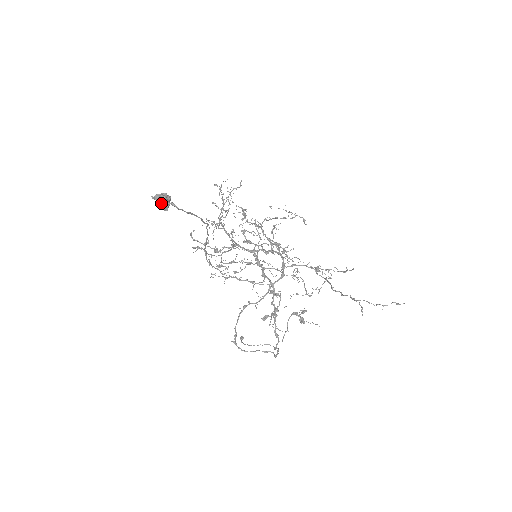
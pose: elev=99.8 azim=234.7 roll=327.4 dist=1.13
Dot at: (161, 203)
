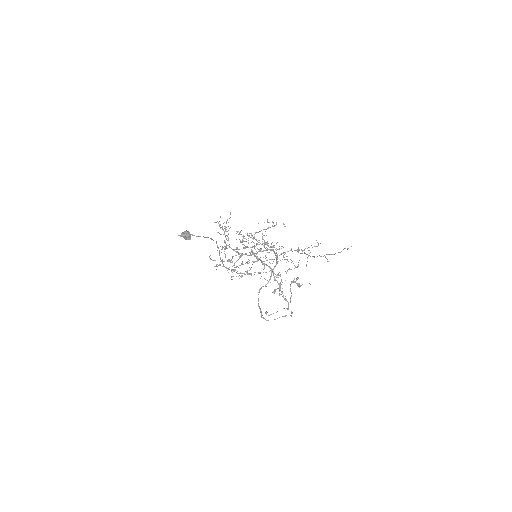
Dot at: (186, 236)
